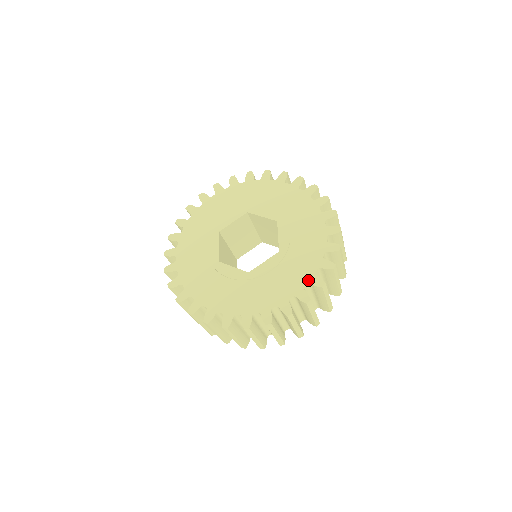
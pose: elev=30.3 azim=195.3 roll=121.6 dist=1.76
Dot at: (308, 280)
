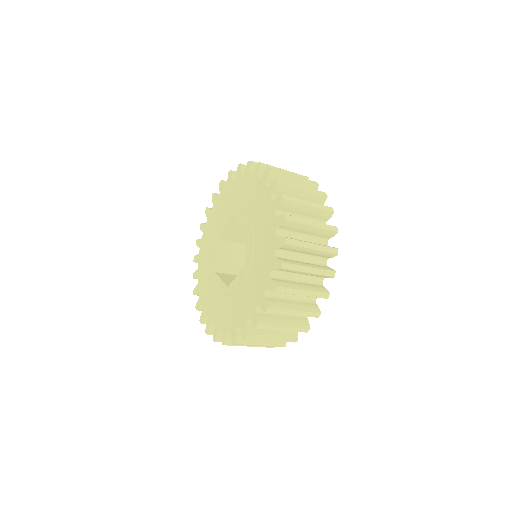
Dot at: (258, 302)
